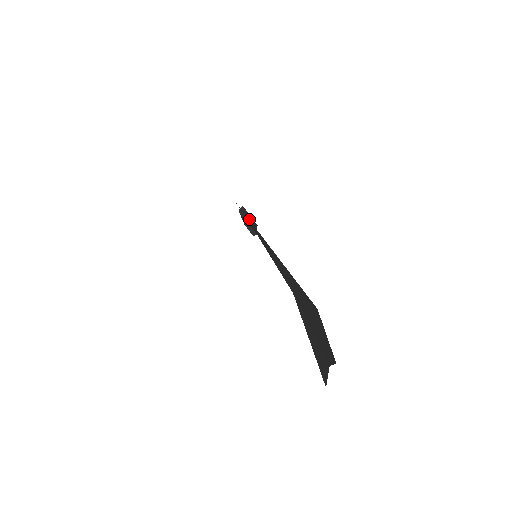
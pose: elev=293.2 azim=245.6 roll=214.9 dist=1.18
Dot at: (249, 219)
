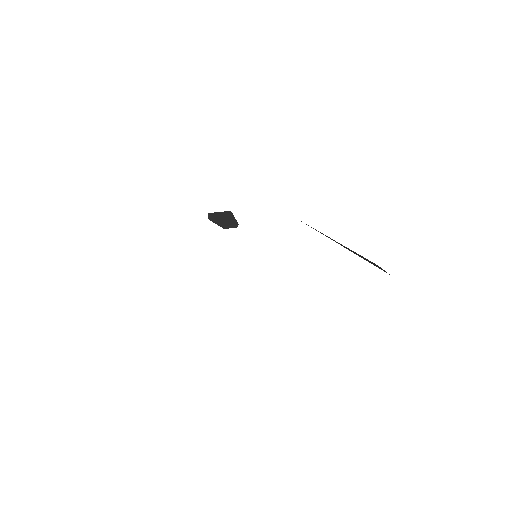
Dot at: (222, 218)
